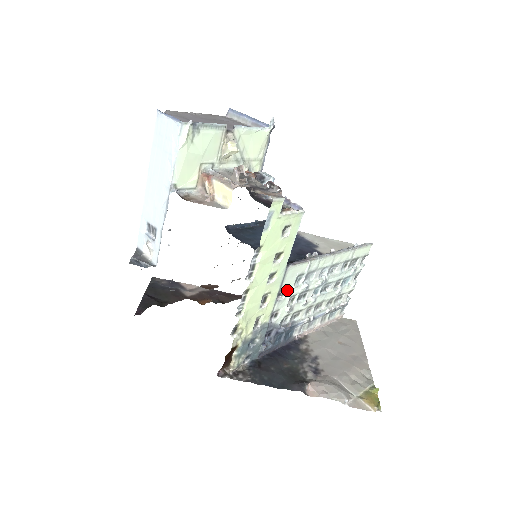
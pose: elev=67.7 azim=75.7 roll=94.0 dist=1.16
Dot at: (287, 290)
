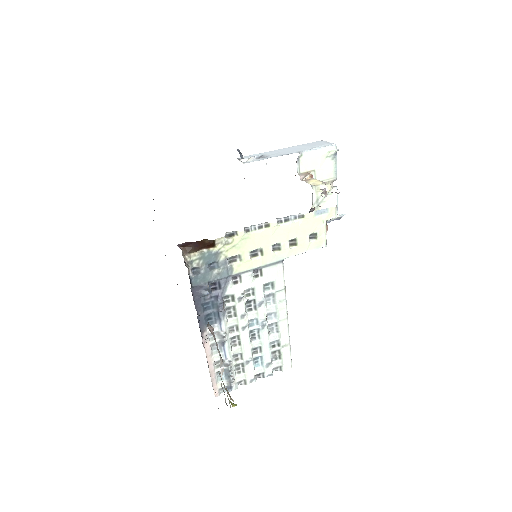
Dot at: (260, 279)
